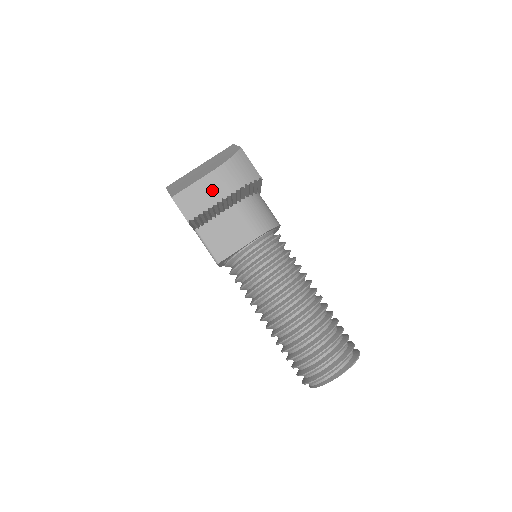
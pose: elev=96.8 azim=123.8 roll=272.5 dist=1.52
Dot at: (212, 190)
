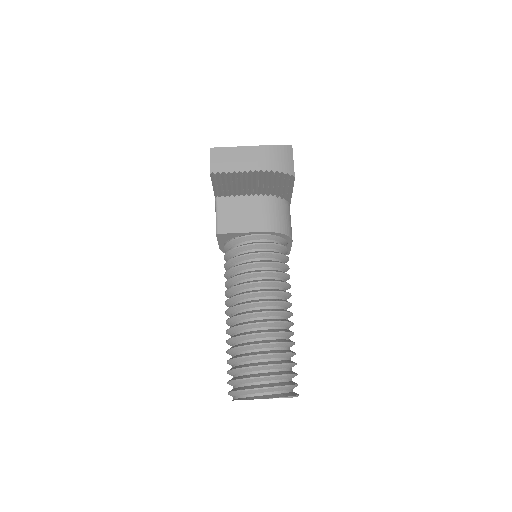
Dot at: (246, 160)
